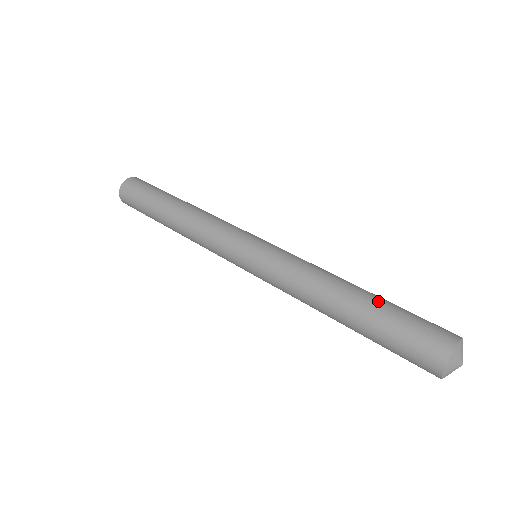
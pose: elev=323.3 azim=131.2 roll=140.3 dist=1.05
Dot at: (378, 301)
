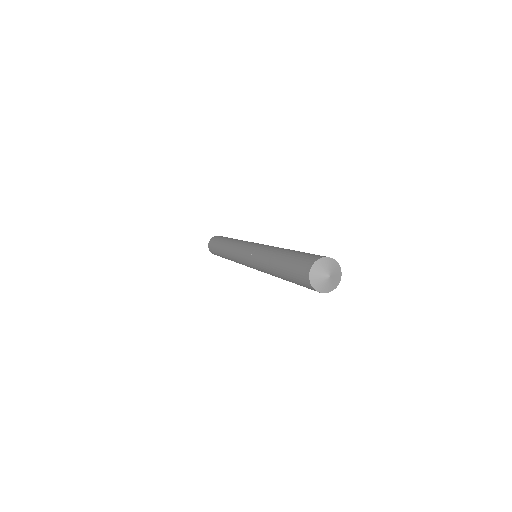
Dot at: occluded
